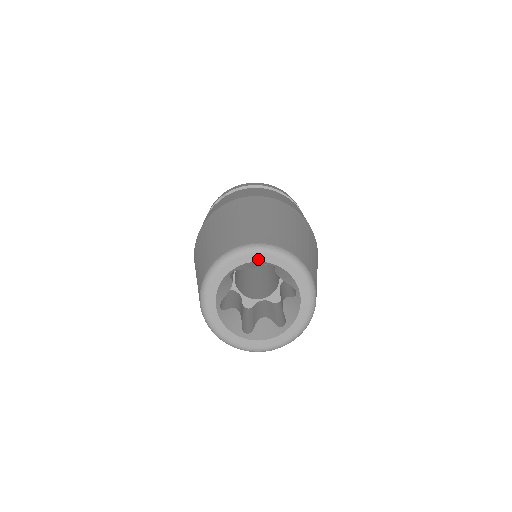
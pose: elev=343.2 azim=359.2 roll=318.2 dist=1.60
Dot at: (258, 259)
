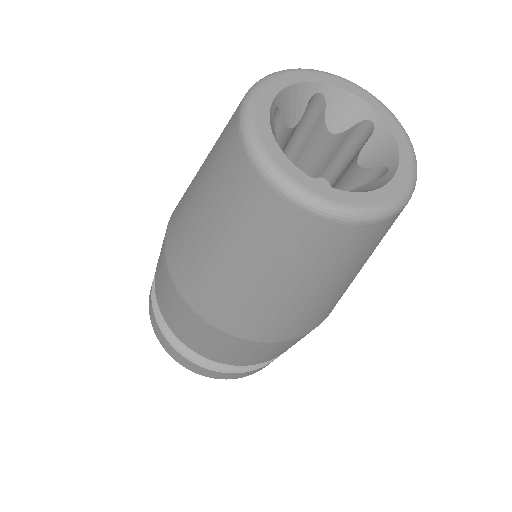
Dot at: (302, 79)
